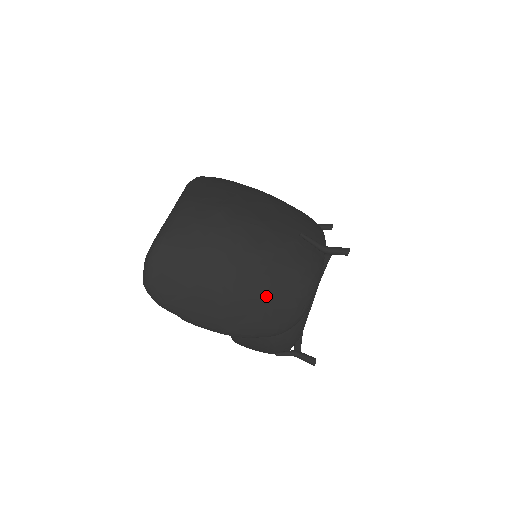
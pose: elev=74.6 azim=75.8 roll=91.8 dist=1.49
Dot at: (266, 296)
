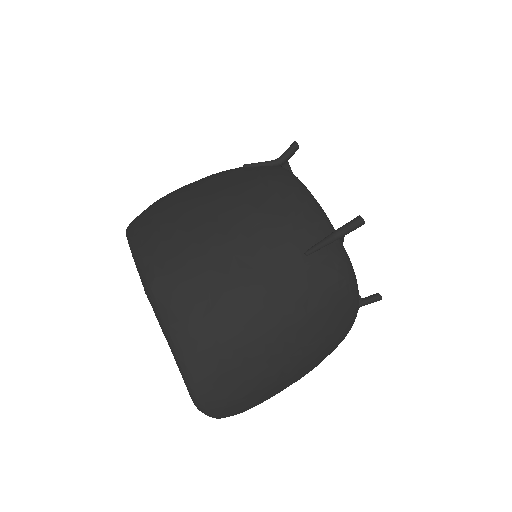
Dot at: (324, 339)
